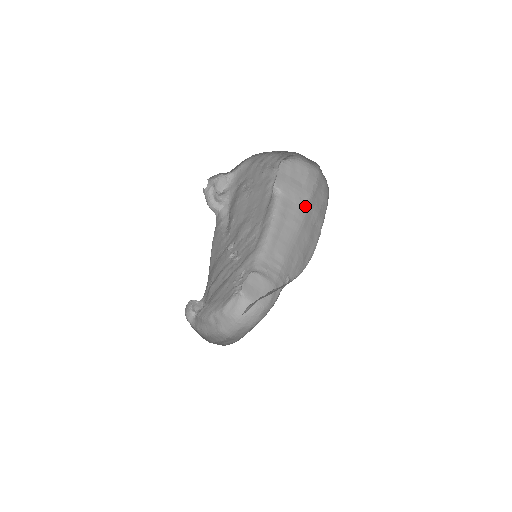
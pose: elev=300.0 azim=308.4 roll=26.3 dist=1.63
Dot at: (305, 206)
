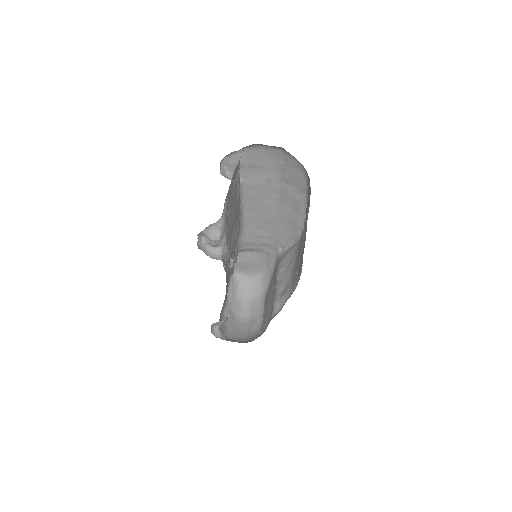
Dot at: (275, 184)
